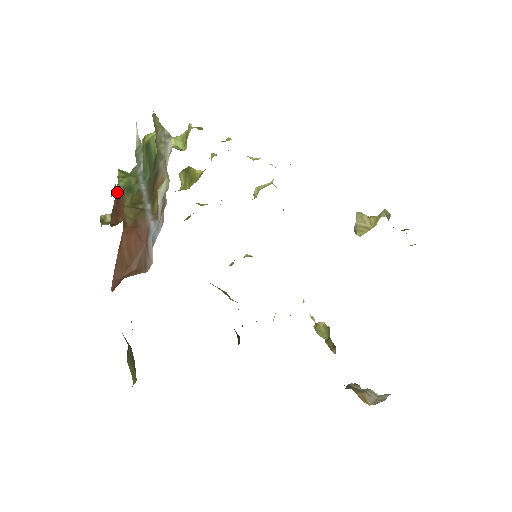
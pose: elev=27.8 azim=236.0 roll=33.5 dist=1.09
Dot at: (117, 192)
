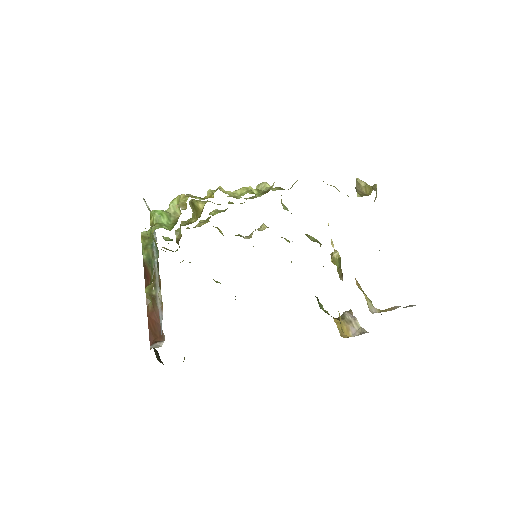
Dot at: (143, 262)
